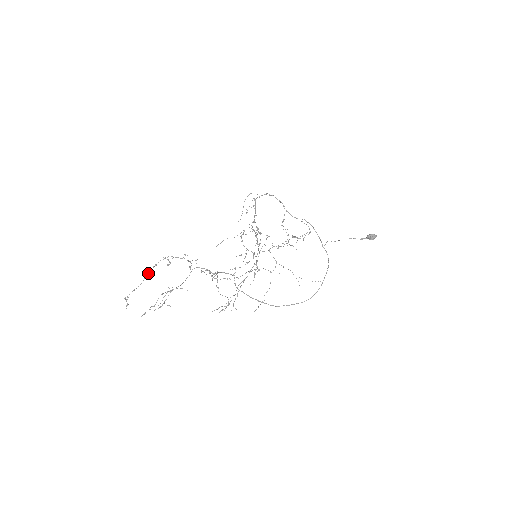
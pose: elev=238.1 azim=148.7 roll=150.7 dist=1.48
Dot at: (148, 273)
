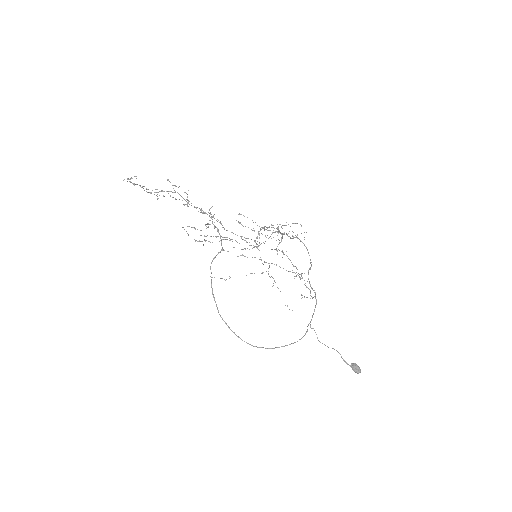
Dot at: (164, 196)
